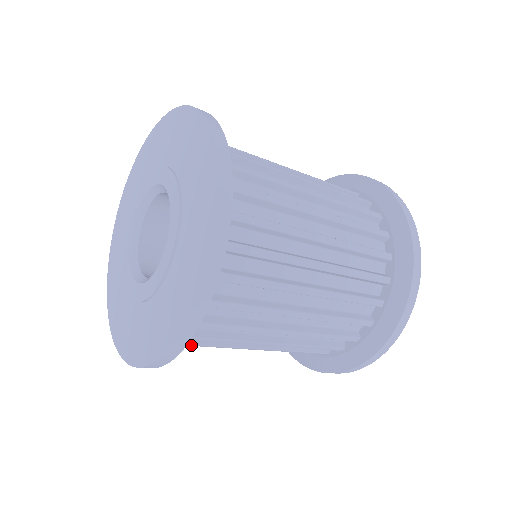
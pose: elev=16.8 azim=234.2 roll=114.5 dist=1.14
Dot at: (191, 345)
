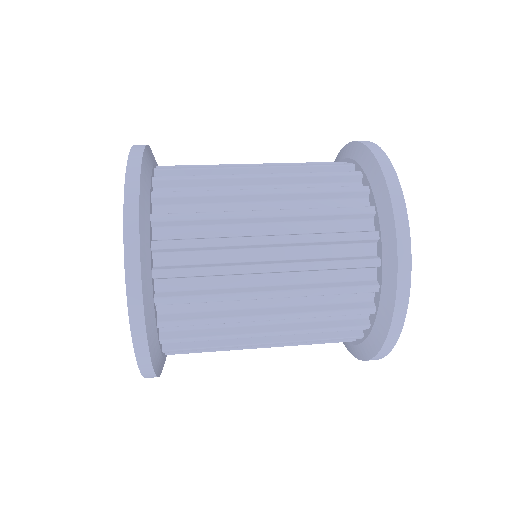
Dot at: (190, 349)
